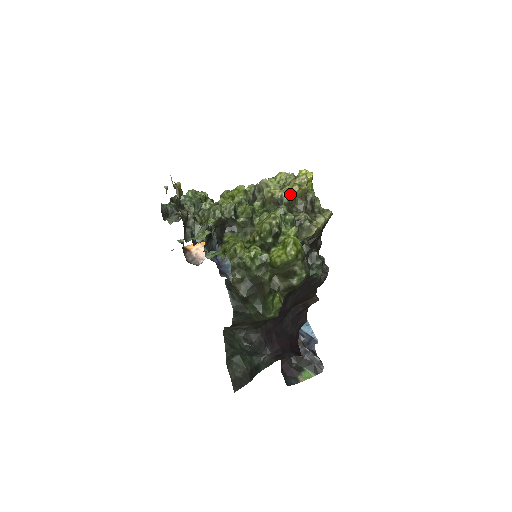
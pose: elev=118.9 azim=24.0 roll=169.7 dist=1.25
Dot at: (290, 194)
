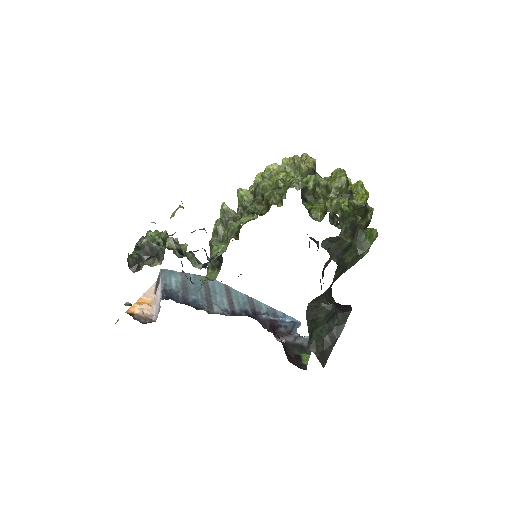
Dot at: (314, 165)
